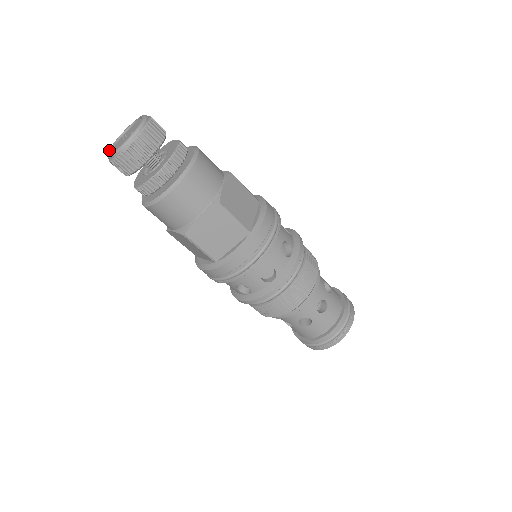
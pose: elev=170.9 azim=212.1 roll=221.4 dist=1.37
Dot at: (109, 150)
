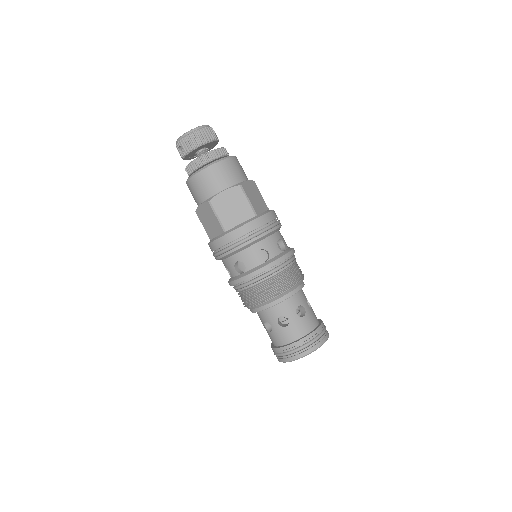
Dot at: occluded
